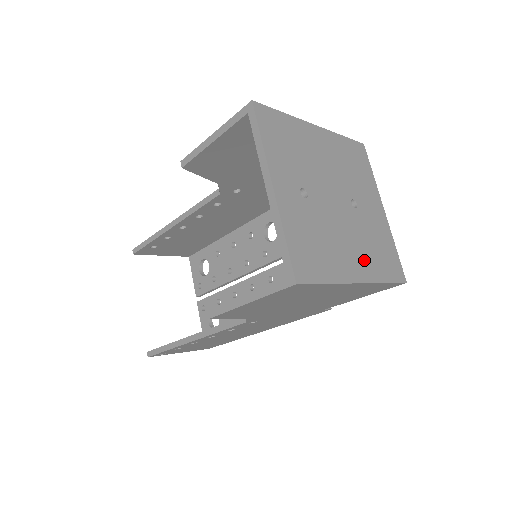
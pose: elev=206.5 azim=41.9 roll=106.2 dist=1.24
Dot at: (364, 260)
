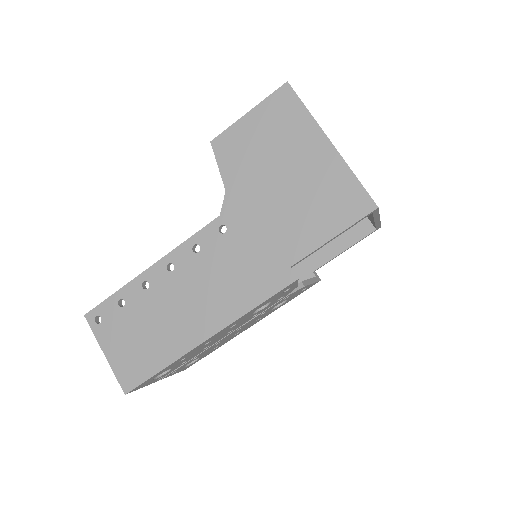
Dot at: occluded
